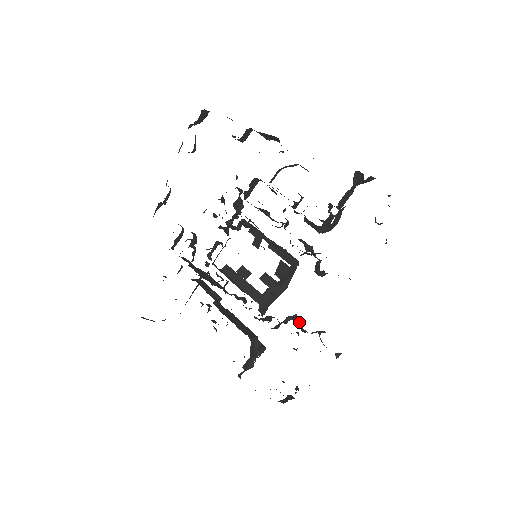
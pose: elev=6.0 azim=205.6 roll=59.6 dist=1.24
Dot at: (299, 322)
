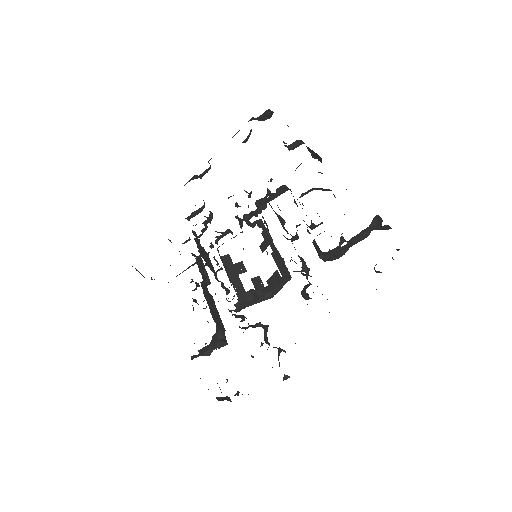
Dot at: (266, 332)
